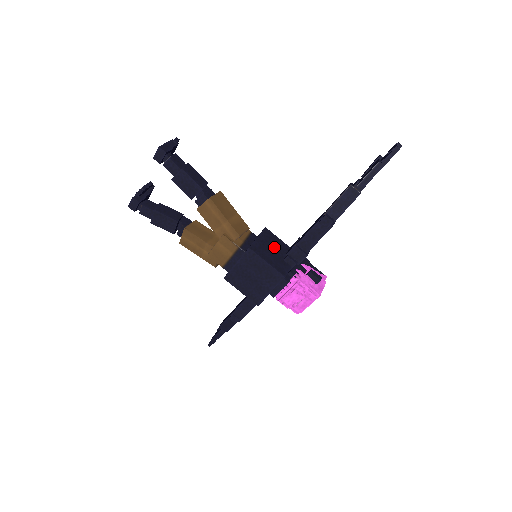
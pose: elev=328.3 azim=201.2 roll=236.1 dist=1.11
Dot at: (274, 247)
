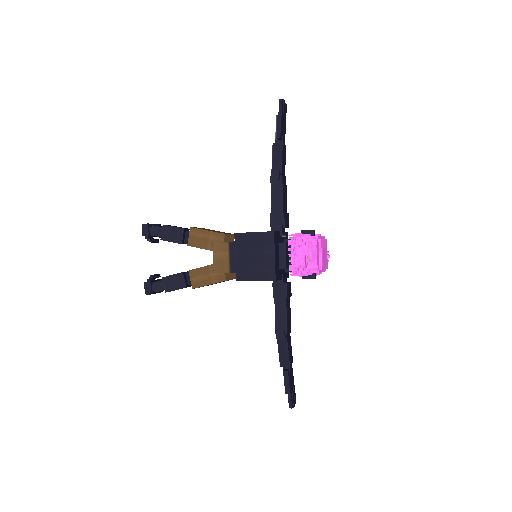
Dot at: occluded
